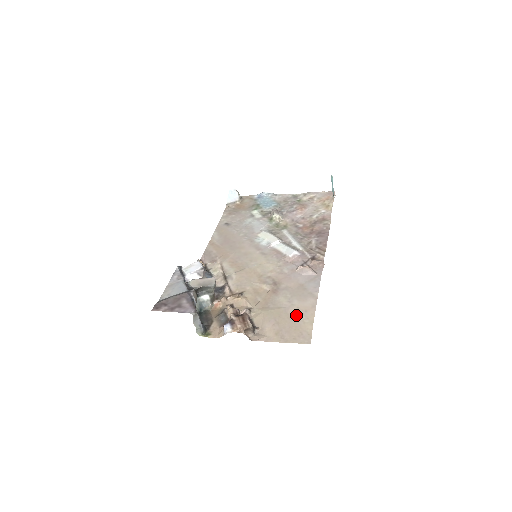
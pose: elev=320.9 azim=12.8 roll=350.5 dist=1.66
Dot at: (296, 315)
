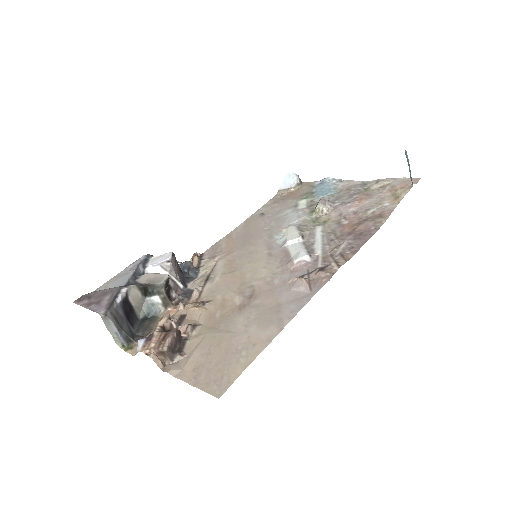
Dot at: (237, 348)
